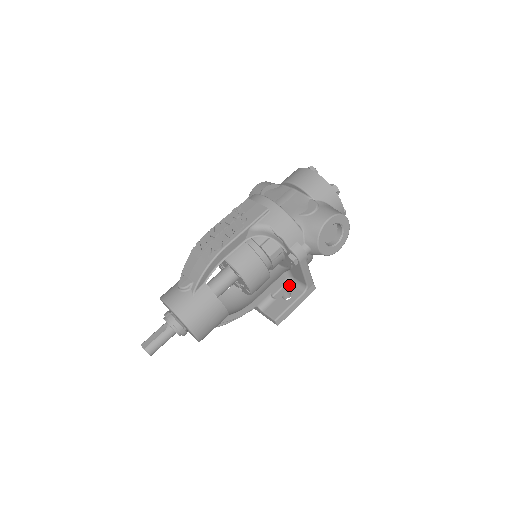
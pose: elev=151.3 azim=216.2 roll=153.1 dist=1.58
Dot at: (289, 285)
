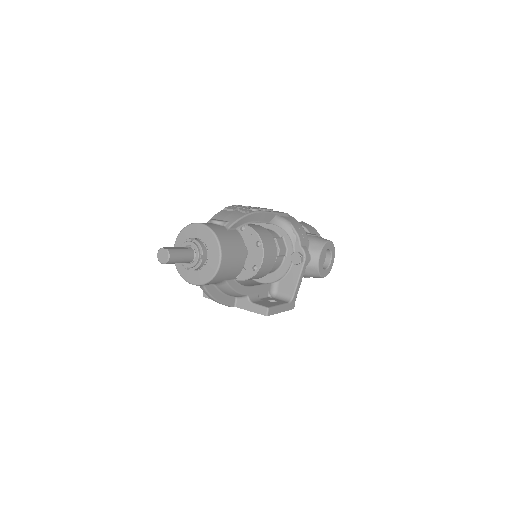
Dot at: (272, 297)
